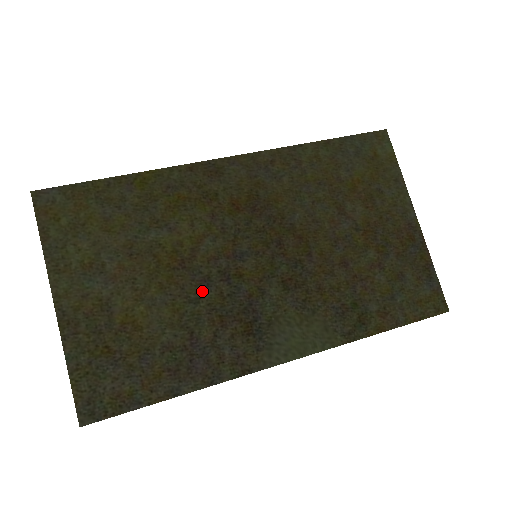
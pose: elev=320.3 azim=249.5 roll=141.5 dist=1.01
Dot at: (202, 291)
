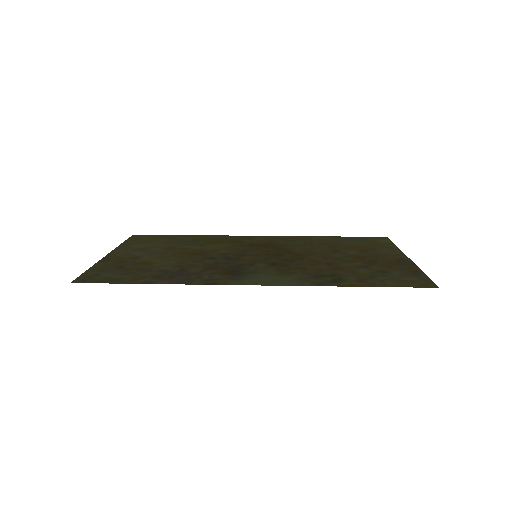
Dot at: (206, 260)
